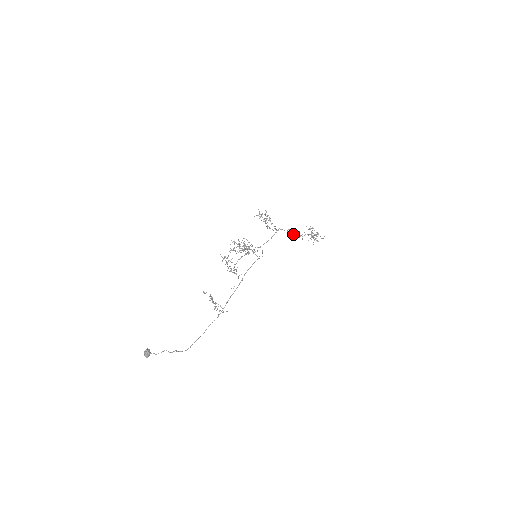
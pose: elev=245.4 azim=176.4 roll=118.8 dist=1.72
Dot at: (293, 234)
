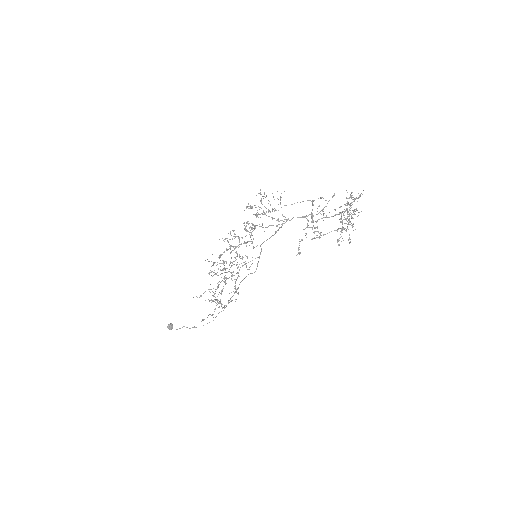
Dot at: (308, 227)
